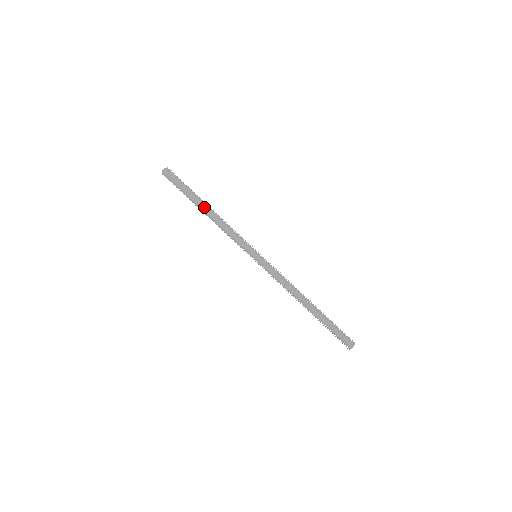
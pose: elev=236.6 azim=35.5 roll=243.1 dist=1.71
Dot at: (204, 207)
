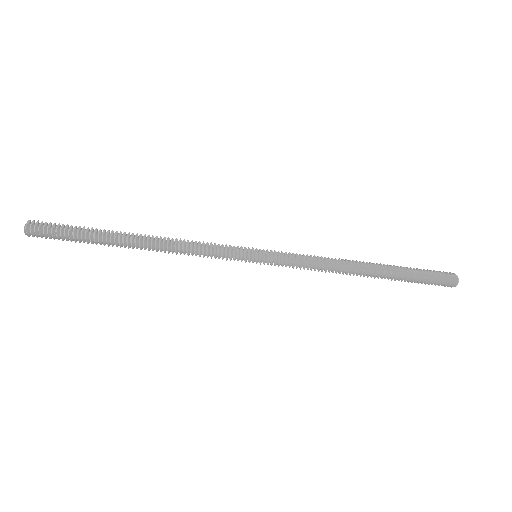
Dot at: (132, 241)
